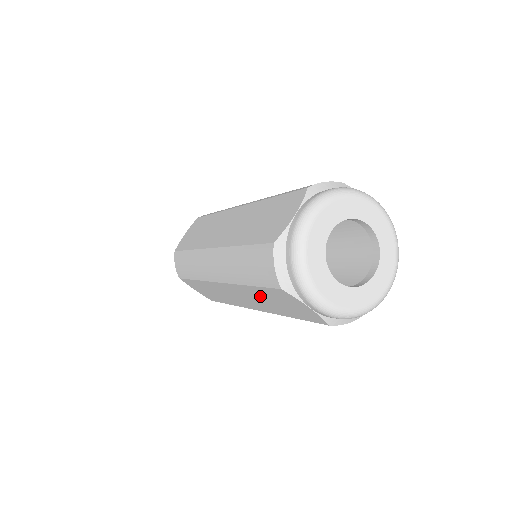
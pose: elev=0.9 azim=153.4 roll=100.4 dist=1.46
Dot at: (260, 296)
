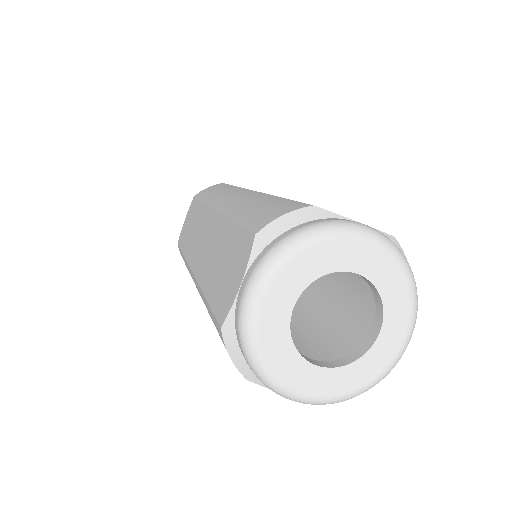
Dot at: occluded
